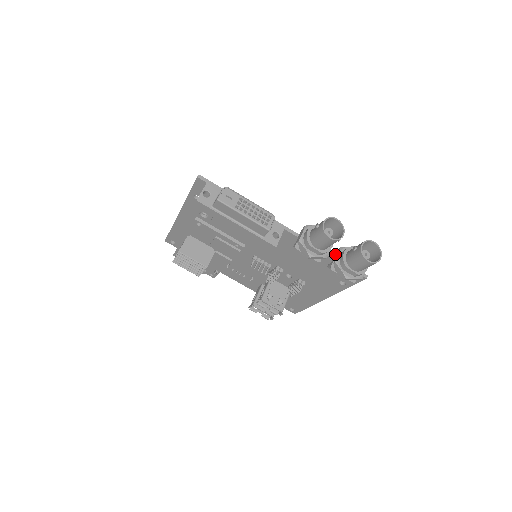
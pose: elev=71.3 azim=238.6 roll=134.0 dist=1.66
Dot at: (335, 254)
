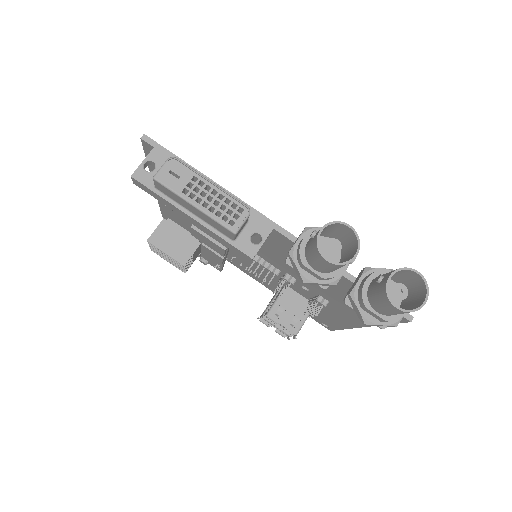
Dot at: occluded
